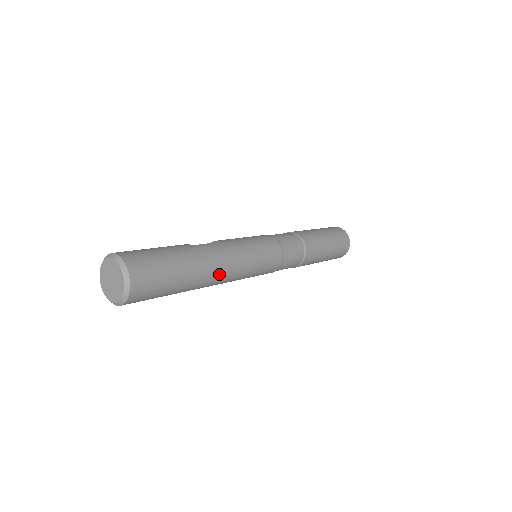
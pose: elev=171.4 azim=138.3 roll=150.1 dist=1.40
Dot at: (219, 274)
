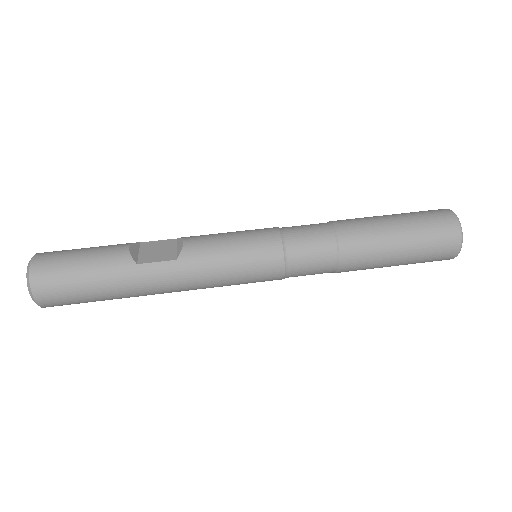
Dot at: (167, 292)
